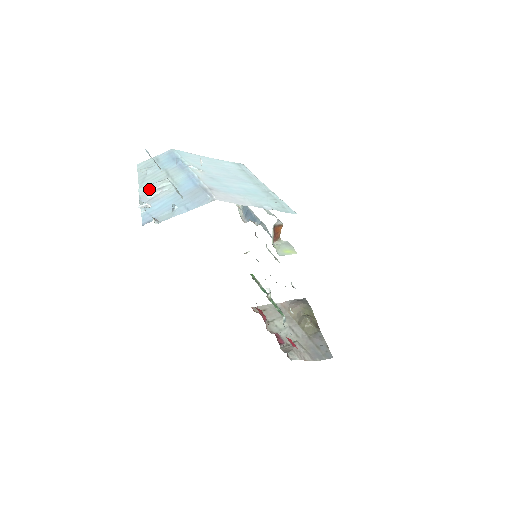
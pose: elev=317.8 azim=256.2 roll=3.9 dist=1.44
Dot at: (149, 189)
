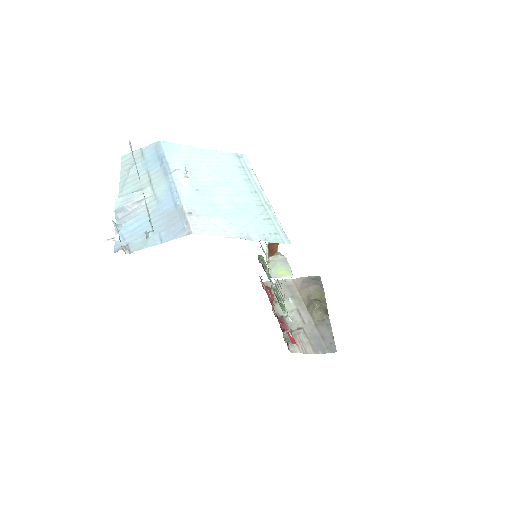
Dot at: (126, 202)
